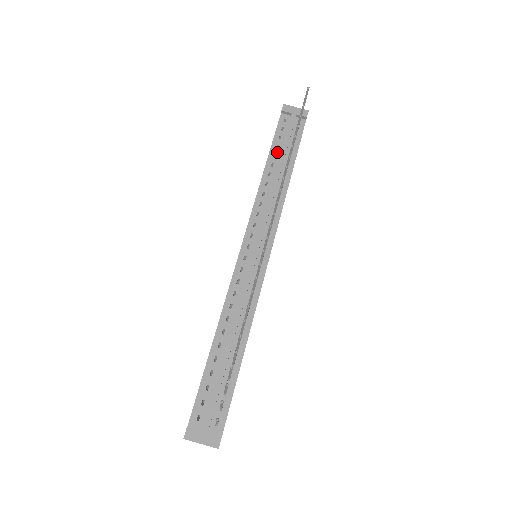
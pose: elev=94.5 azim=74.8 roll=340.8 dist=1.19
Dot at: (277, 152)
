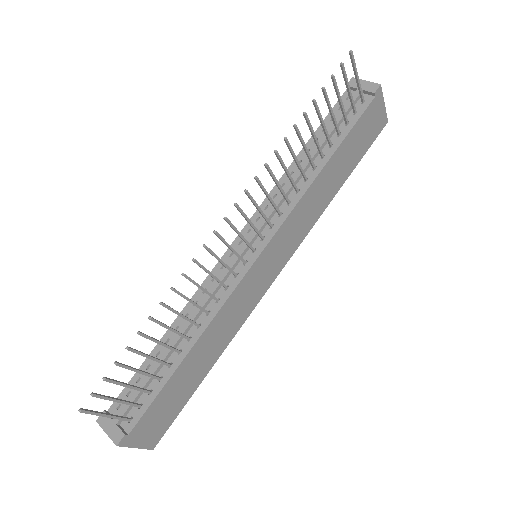
Dot at: (320, 136)
